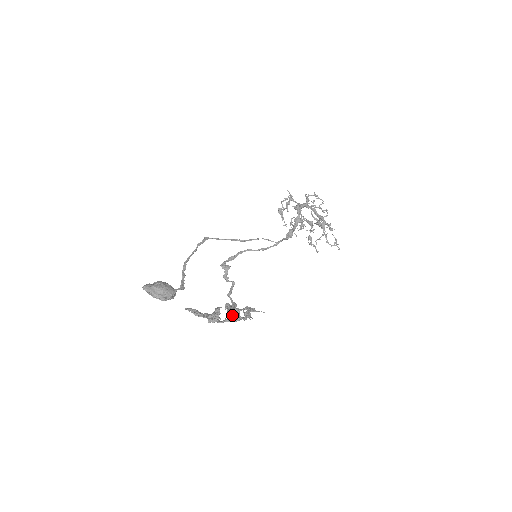
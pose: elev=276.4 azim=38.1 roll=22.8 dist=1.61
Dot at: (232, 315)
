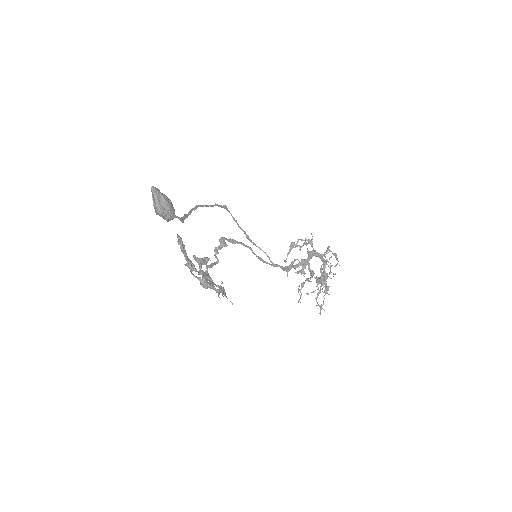
Dot at: (205, 280)
